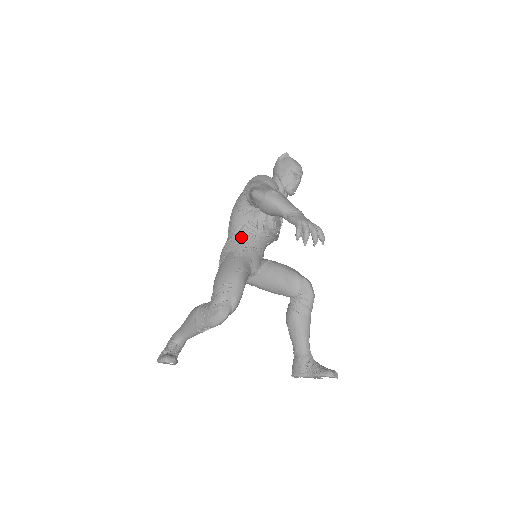
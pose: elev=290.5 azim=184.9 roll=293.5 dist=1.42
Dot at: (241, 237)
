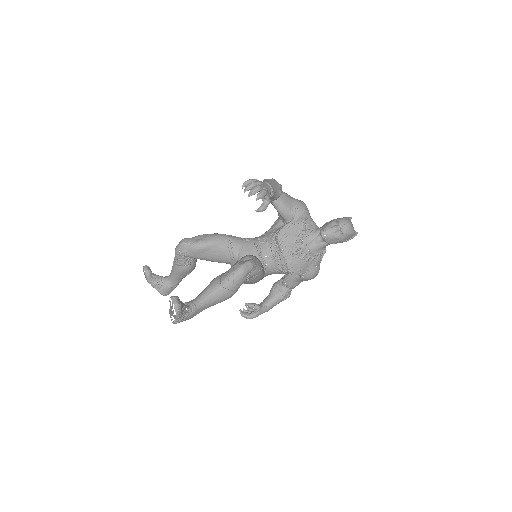
Dot at: (258, 237)
